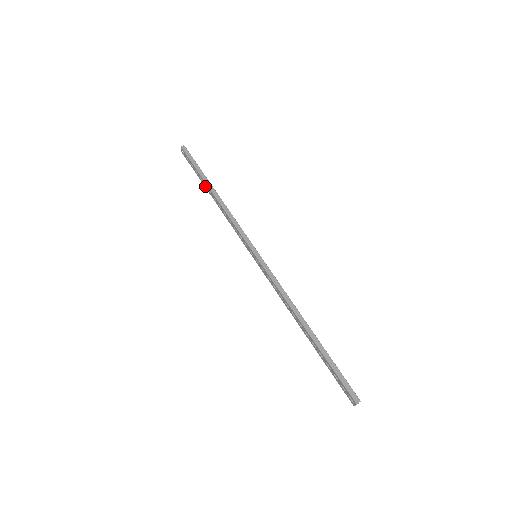
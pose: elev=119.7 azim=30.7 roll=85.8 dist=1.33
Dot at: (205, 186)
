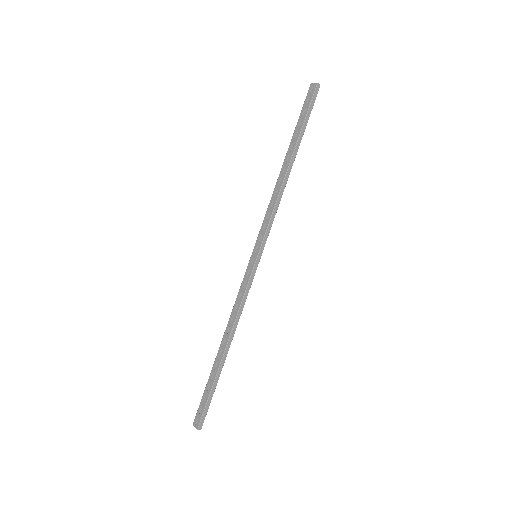
Dot at: (291, 146)
